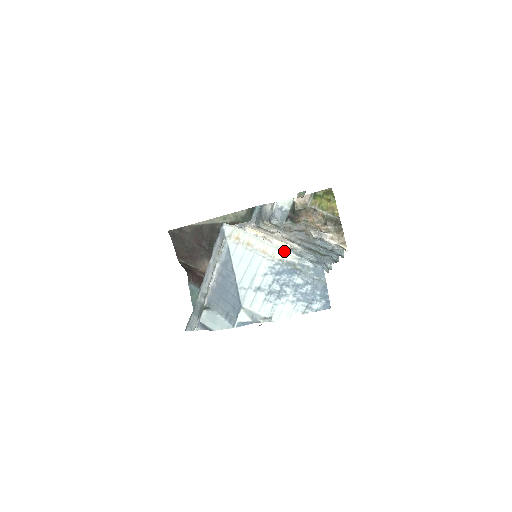
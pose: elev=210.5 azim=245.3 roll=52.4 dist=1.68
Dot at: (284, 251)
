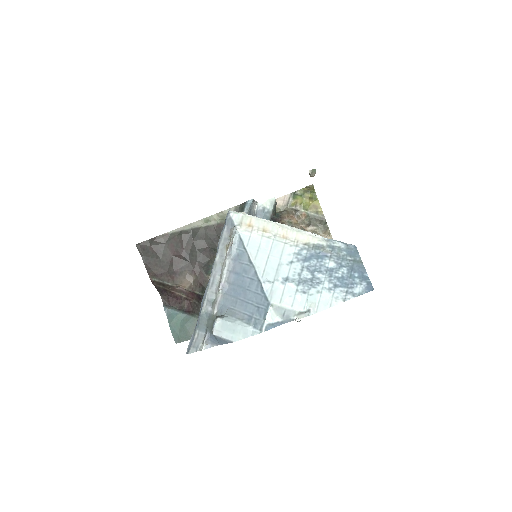
Dot at: (308, 234)
